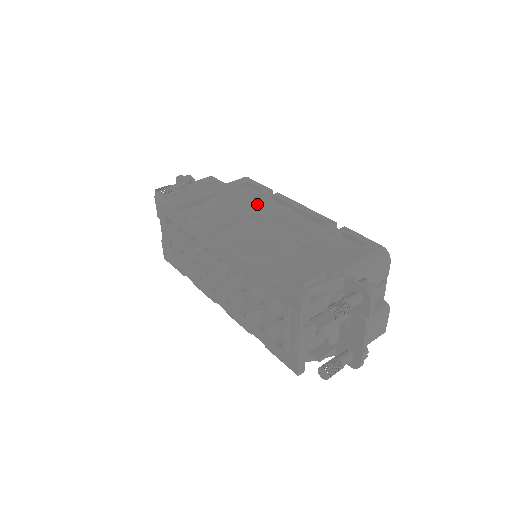
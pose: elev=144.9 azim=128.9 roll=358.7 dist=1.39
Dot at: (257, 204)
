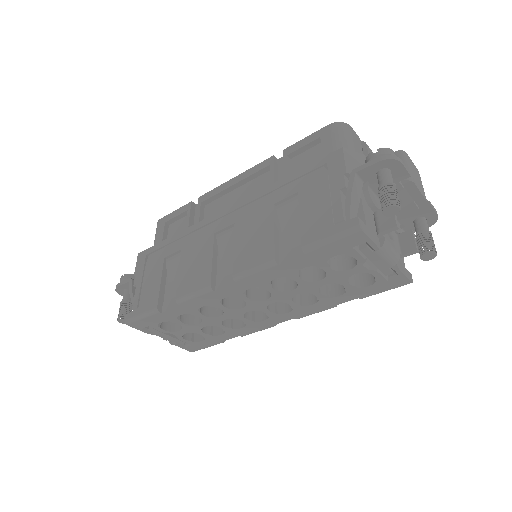
Dot at: (205, 223)
